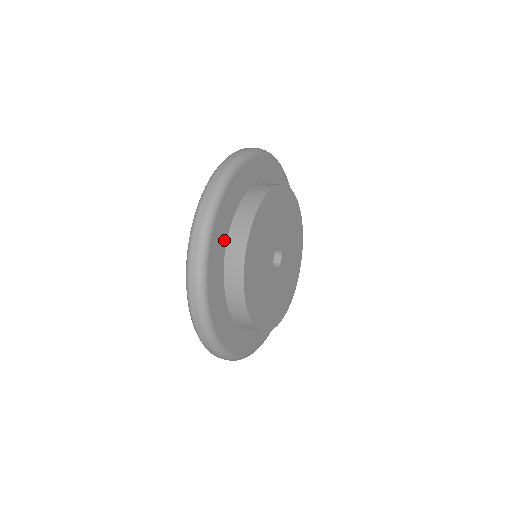
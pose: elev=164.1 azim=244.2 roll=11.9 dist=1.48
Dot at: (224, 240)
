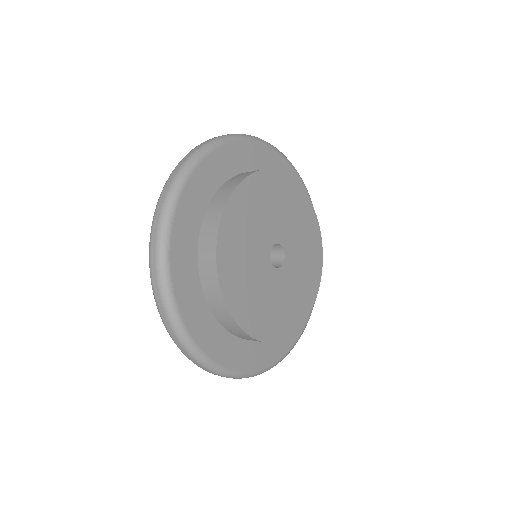
Dot at: (203, 306)
